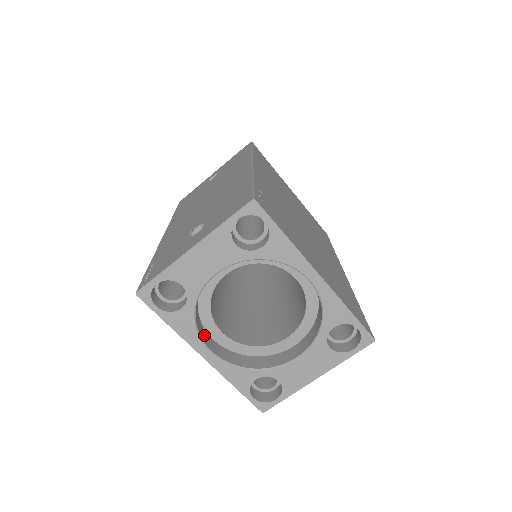
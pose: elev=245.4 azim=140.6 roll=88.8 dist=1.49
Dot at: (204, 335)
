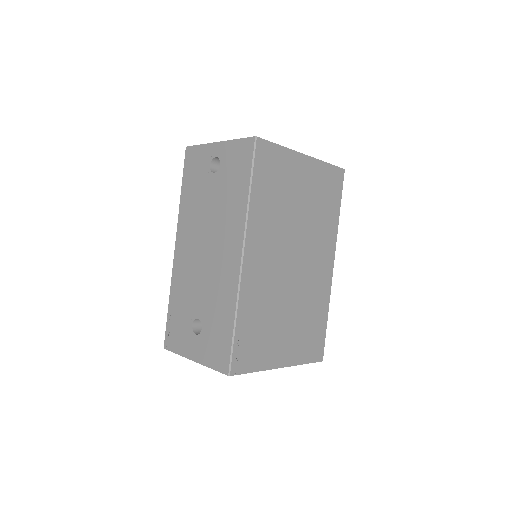
Dot at: occluded
